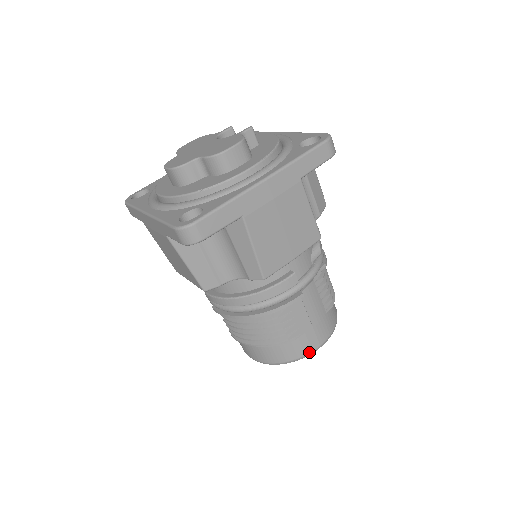
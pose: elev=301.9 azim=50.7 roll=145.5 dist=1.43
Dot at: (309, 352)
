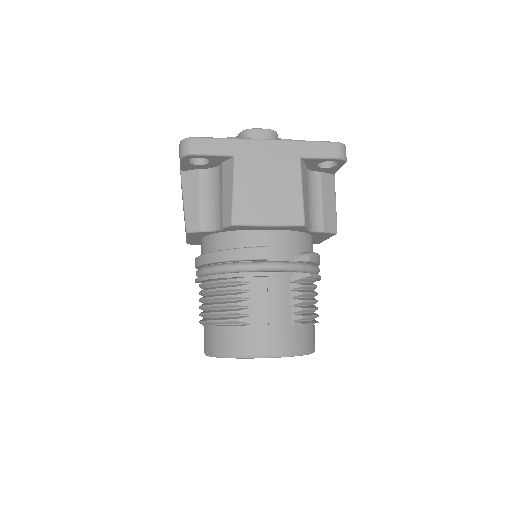
Dot at: (254, 353)
